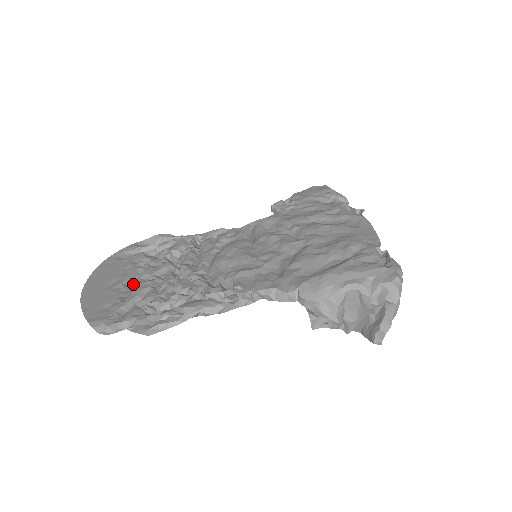
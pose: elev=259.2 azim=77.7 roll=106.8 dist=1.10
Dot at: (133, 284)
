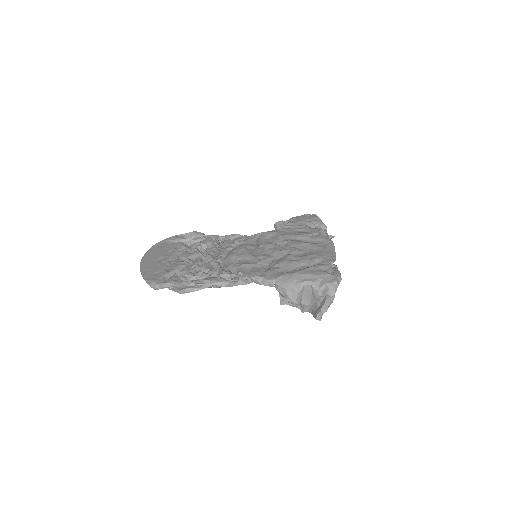
Dot at: (174, 262)
